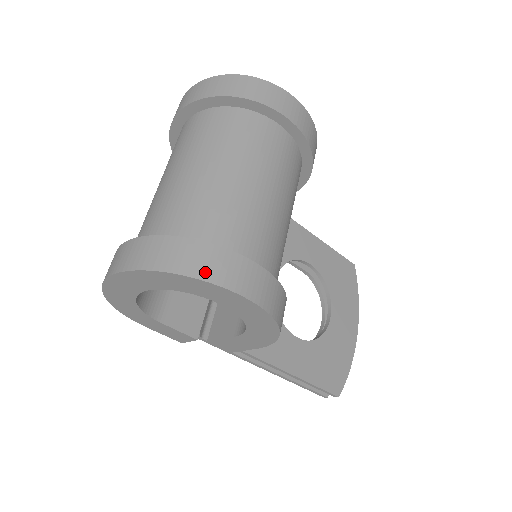
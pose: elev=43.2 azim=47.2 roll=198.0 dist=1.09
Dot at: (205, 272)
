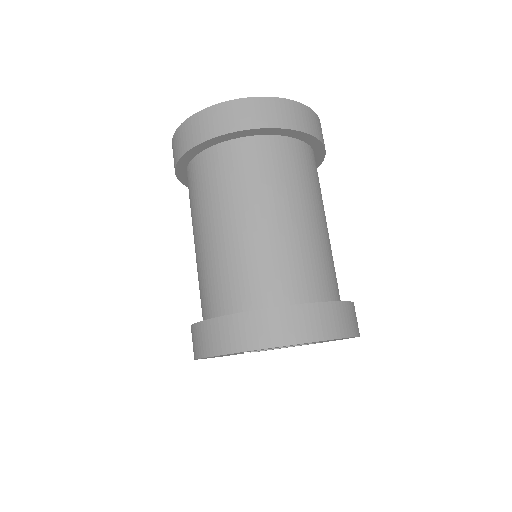
Dot at: (343, 330)
